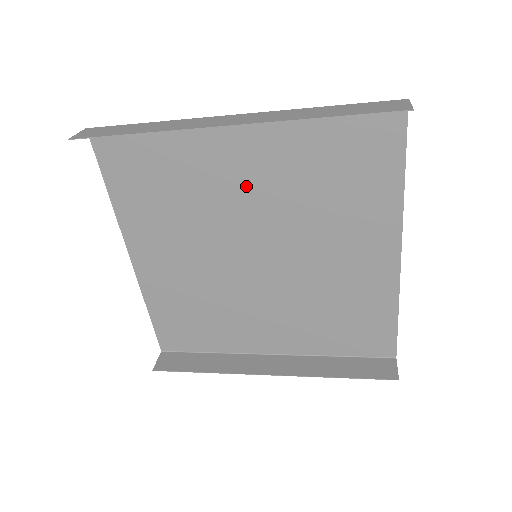
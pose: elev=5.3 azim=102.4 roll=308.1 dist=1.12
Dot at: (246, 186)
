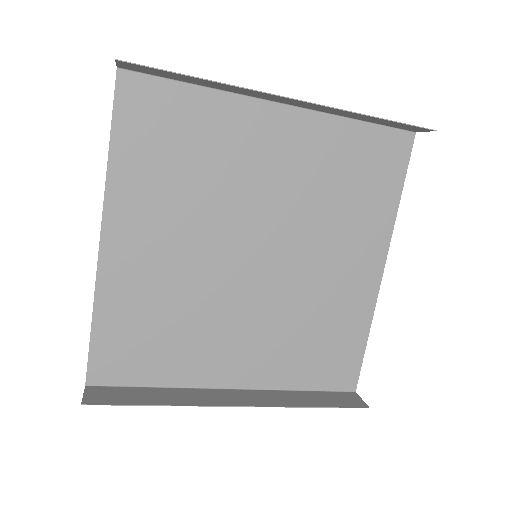
Dot at: (269, 176)
